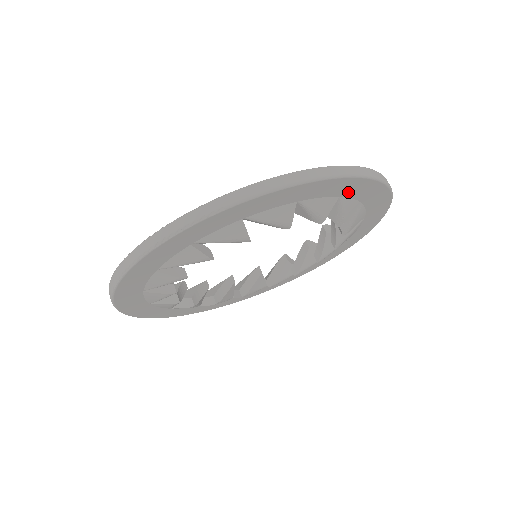
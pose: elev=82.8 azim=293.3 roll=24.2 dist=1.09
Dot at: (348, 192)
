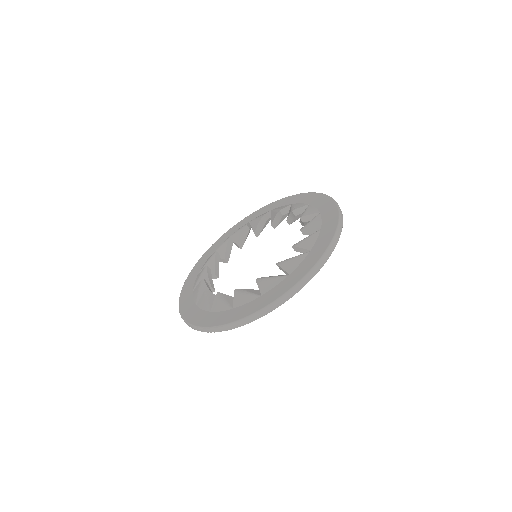
Dot at: occluded
